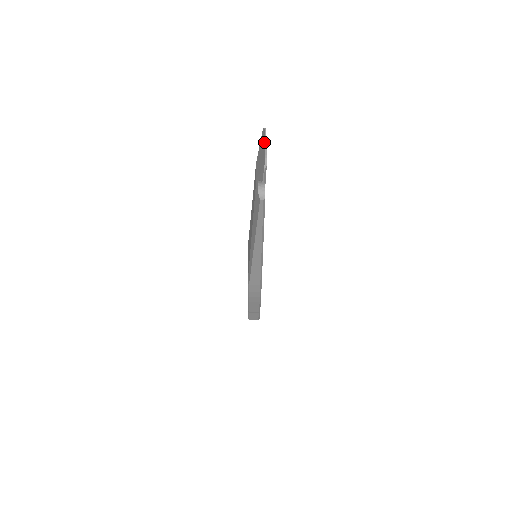
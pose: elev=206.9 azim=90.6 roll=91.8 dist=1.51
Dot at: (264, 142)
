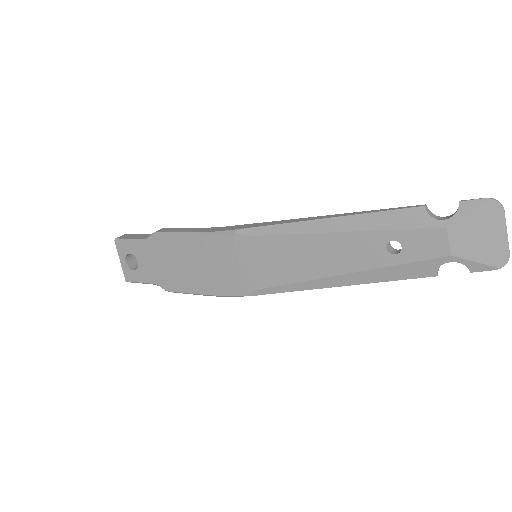
Dot at: (504, 230)
